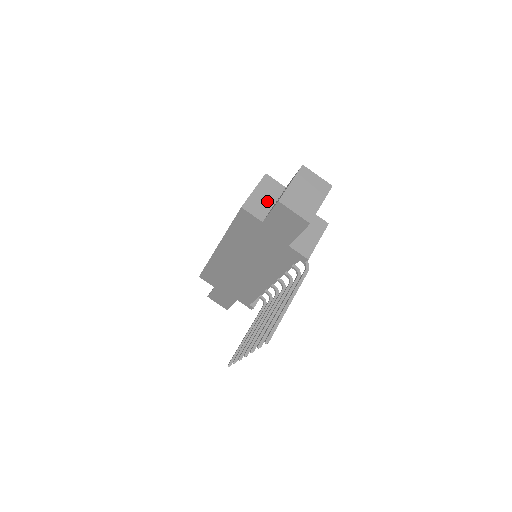
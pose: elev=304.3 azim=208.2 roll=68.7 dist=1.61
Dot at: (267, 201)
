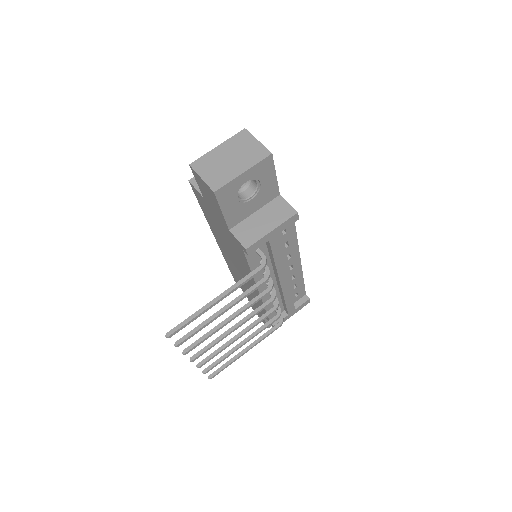
Dot at: occluded
